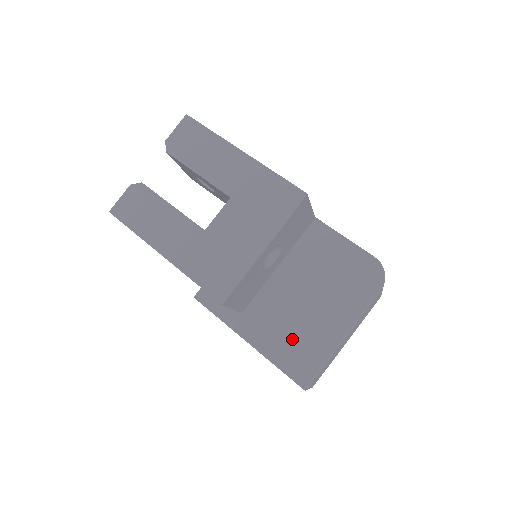
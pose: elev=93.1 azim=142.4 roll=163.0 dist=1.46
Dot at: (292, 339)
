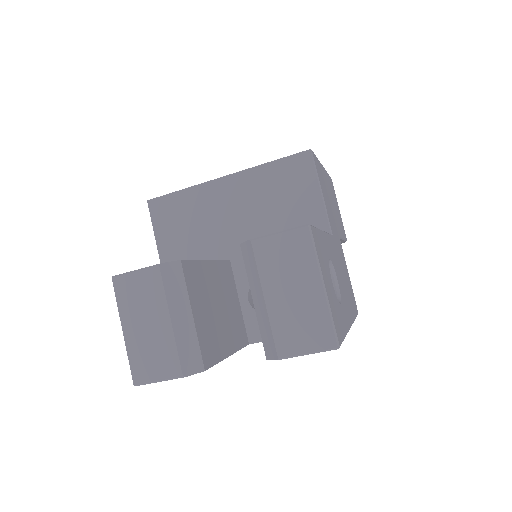
Dot at: occluded
